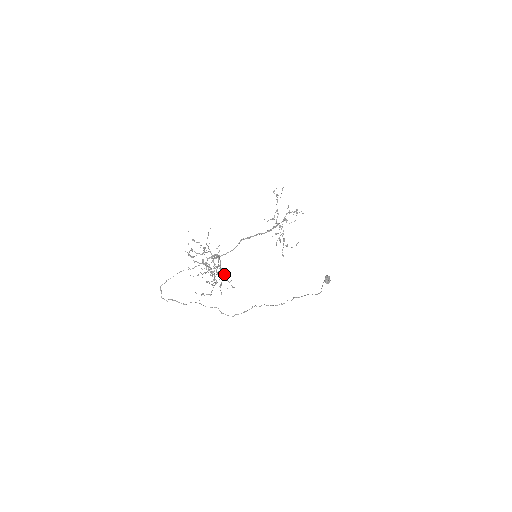
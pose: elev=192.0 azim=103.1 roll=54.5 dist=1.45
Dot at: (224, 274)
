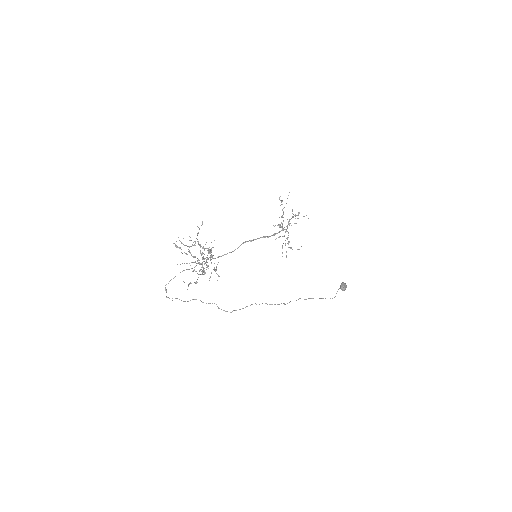
Dot at: occluded
